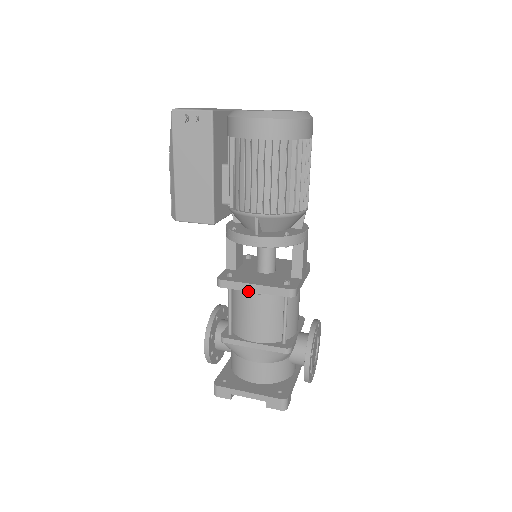
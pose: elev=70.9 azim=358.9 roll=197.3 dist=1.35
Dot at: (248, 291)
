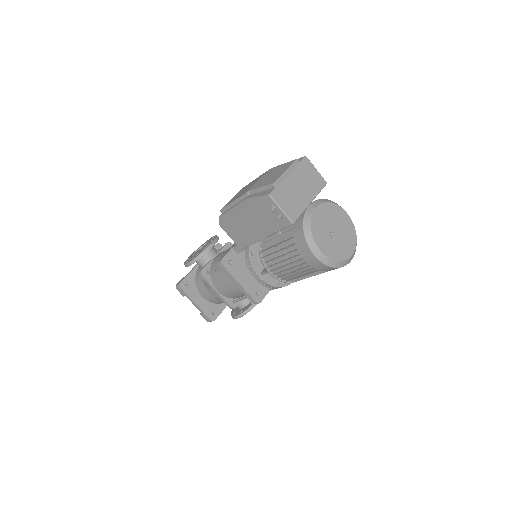
Dot at: occluded
